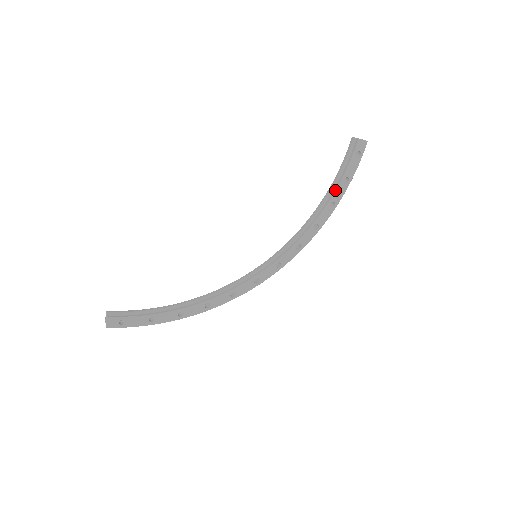
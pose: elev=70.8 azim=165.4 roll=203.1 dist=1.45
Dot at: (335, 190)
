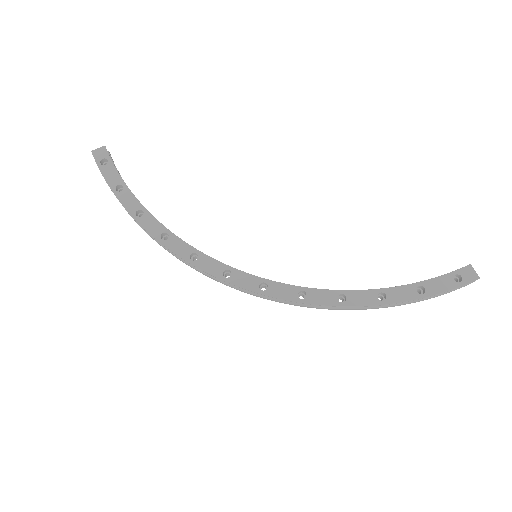
Dot at: occluded
